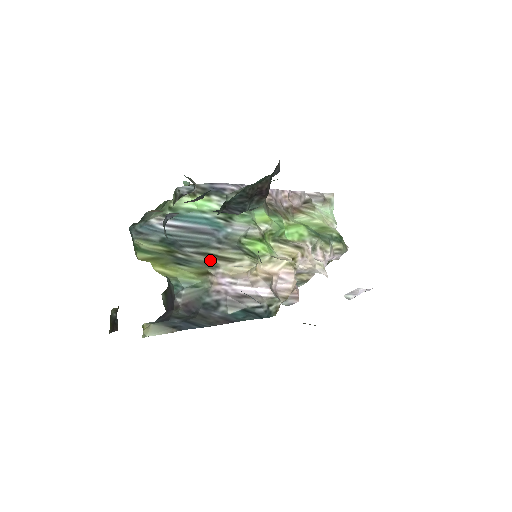
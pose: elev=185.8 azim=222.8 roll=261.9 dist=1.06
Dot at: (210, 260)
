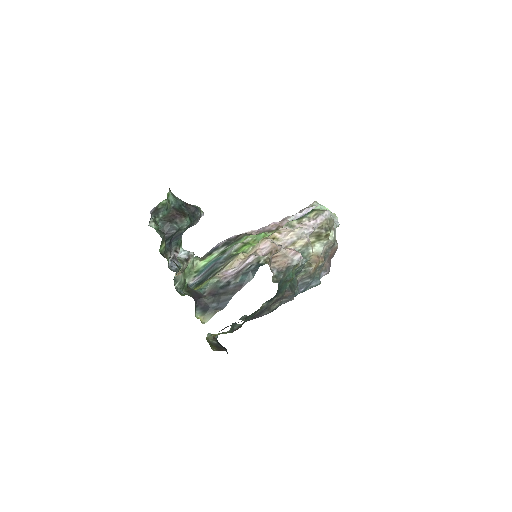
Dot at: occluded
